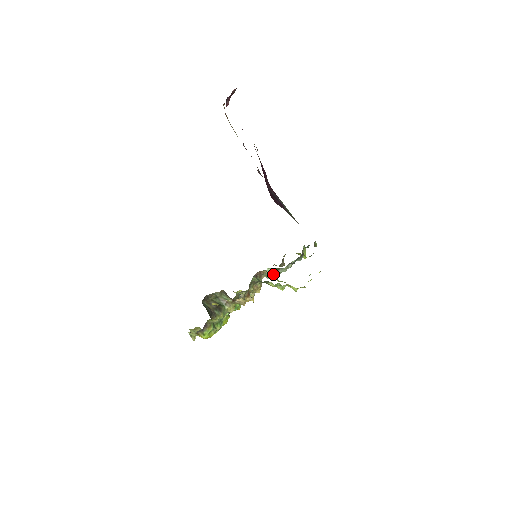
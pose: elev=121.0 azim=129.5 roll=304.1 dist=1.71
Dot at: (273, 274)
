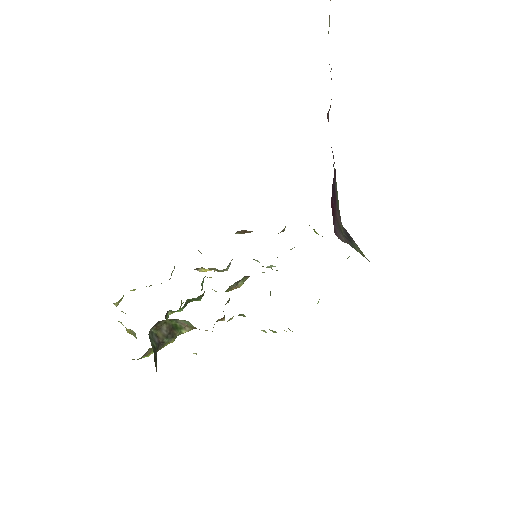
Dot at: occluded
